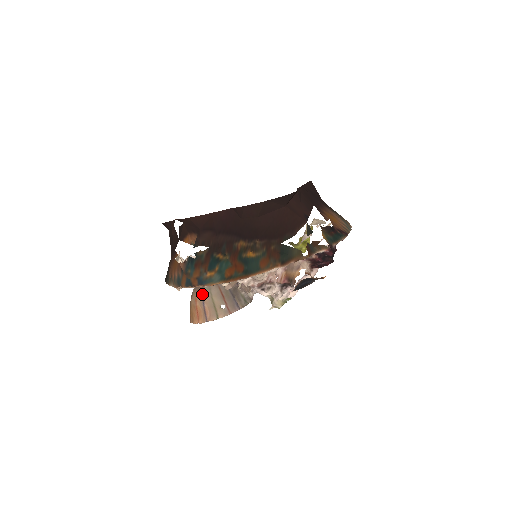
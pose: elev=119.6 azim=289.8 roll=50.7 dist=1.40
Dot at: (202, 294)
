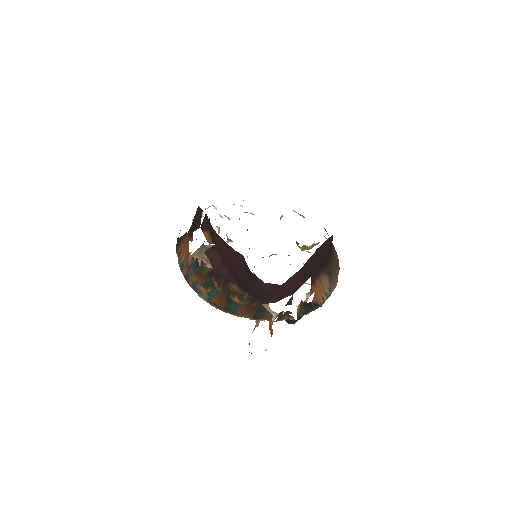
Dot at: occluded
